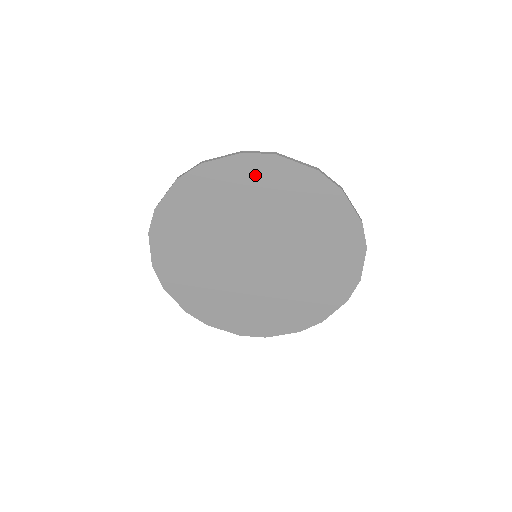
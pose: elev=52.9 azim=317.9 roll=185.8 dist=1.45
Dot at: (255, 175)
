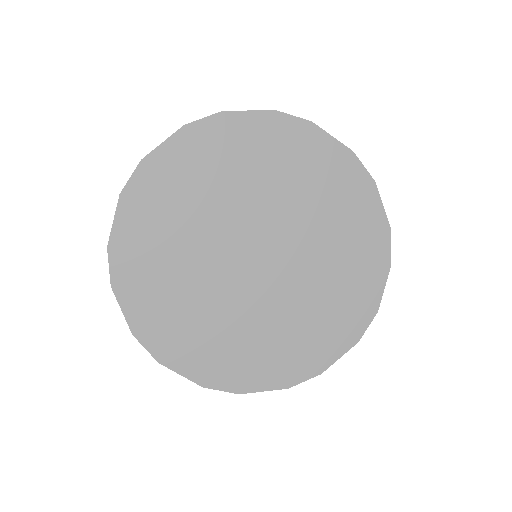
Dot at: (153, 197)
